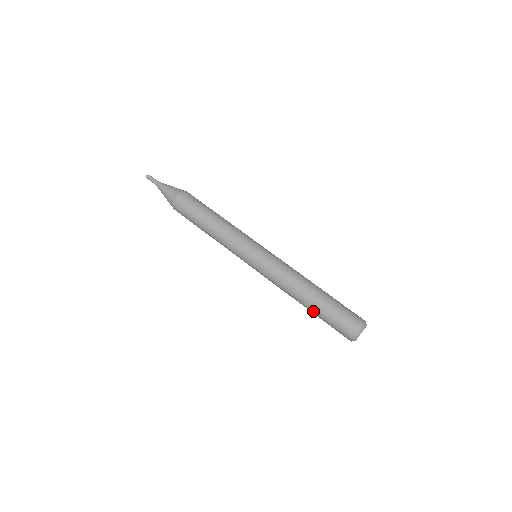
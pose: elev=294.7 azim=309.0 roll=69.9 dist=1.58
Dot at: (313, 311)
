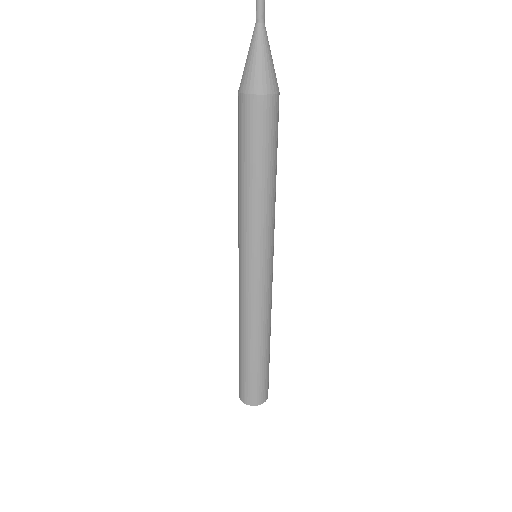
Dot at: occluded
